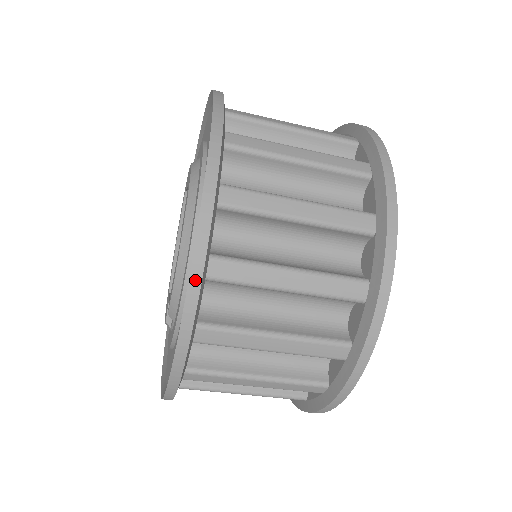
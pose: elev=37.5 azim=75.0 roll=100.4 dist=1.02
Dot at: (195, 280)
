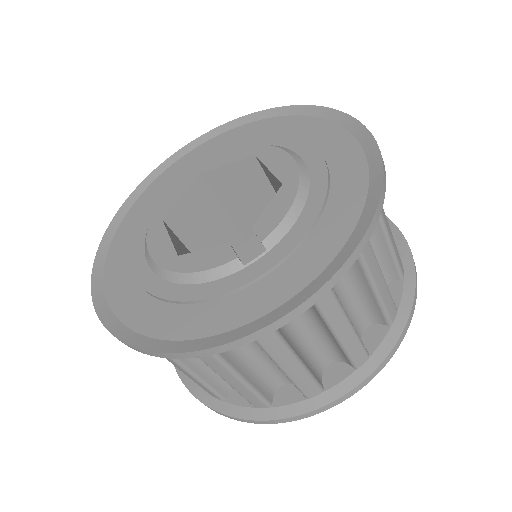
Dot at: (385, 181)
